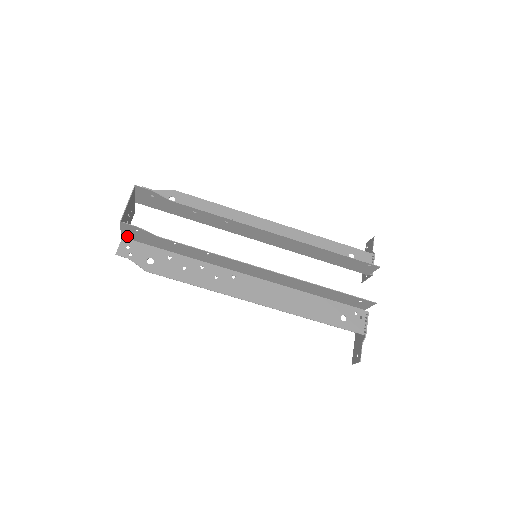
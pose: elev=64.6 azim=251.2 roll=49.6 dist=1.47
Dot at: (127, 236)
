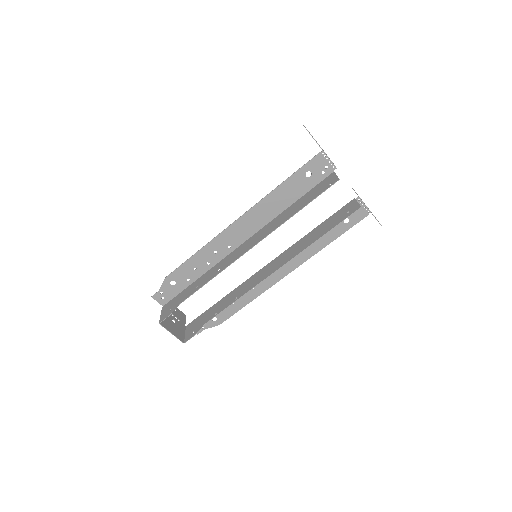
Dot at: (189, 327)
